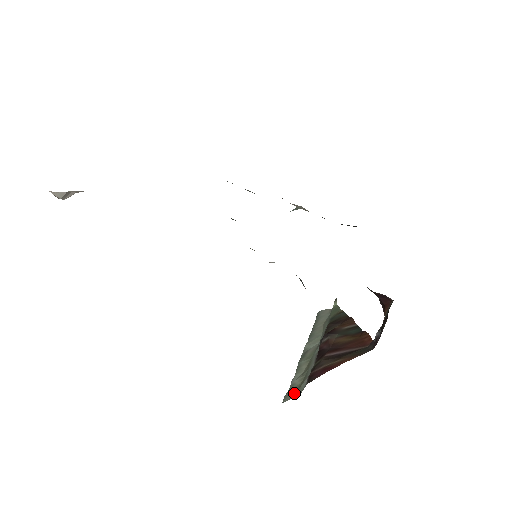
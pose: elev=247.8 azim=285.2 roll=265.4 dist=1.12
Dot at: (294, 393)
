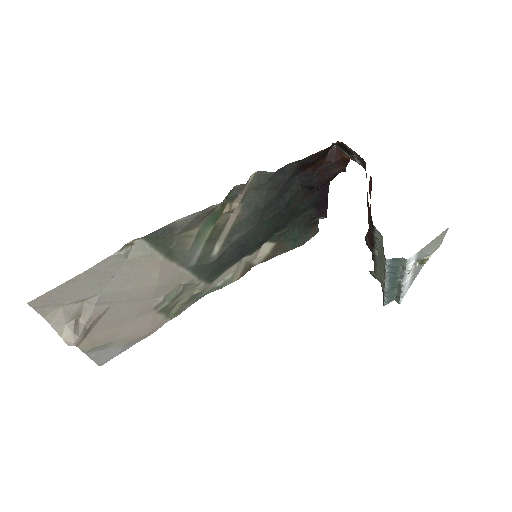
Dot at: occluded
